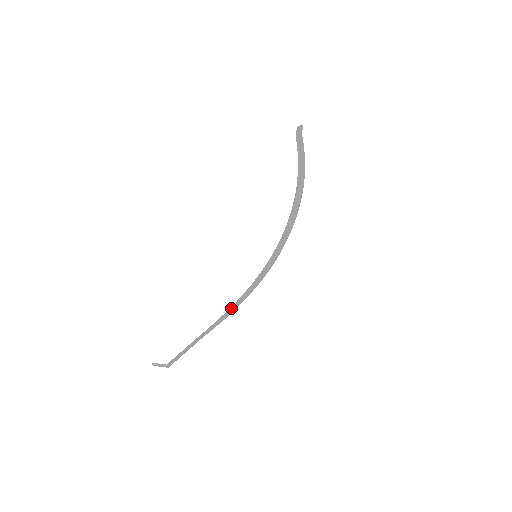
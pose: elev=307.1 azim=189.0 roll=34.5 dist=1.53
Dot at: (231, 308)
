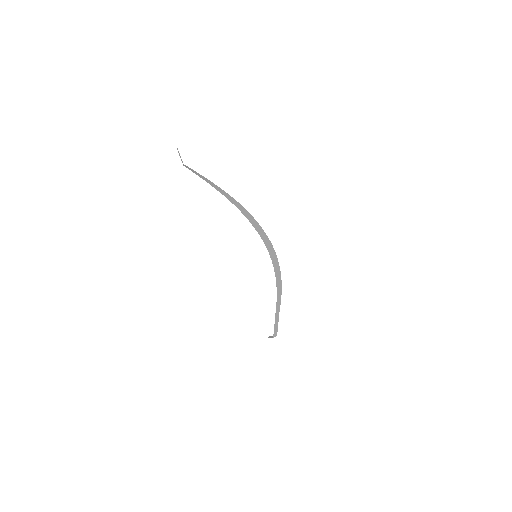
Dot at: (277, 287)
